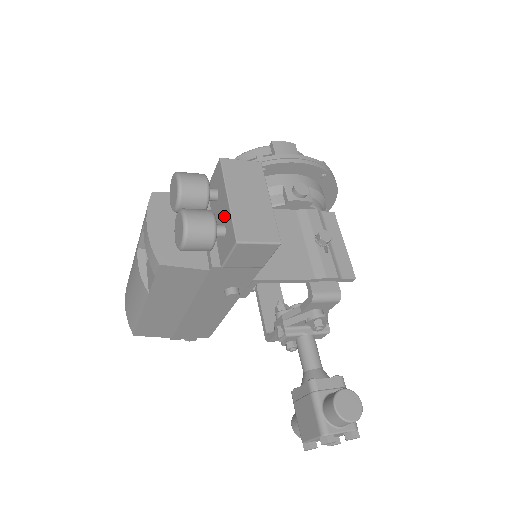
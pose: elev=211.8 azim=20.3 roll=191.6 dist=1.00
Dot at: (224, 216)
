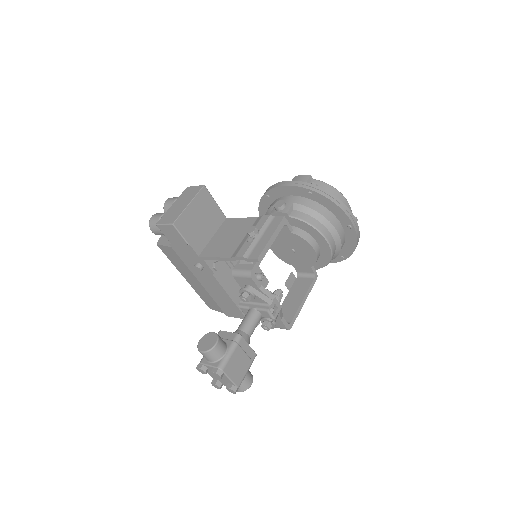
Dot at: occluded
